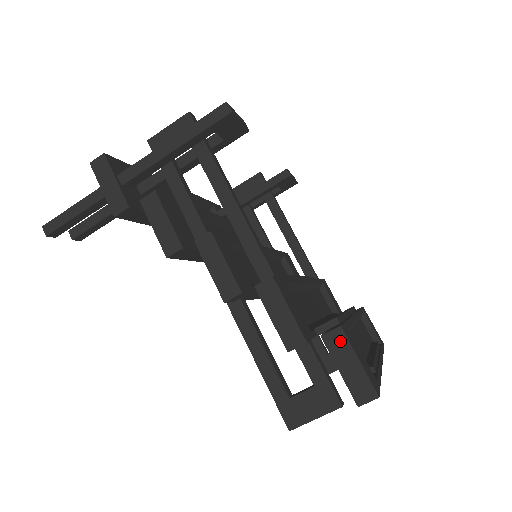
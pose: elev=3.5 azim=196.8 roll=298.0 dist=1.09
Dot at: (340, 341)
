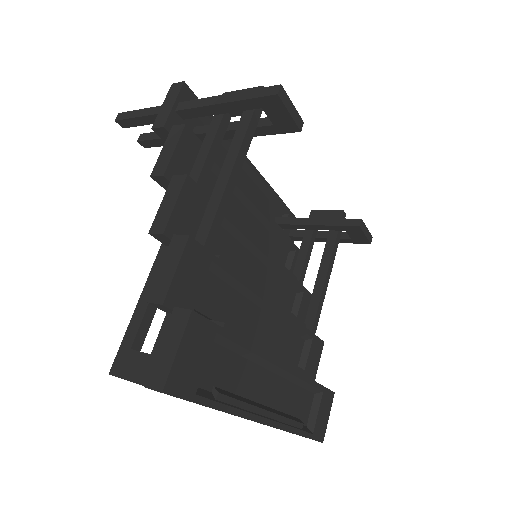
Dot at: (181, 322)
